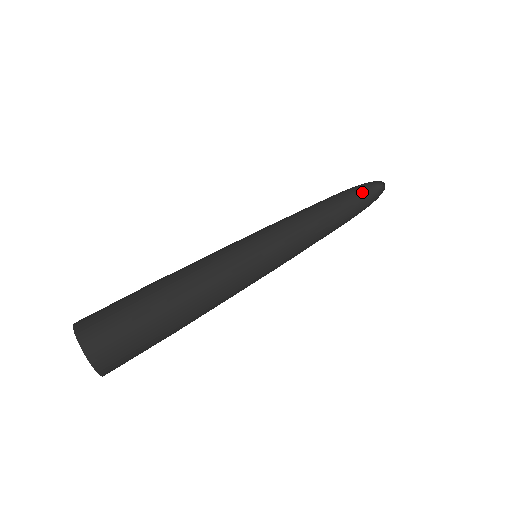
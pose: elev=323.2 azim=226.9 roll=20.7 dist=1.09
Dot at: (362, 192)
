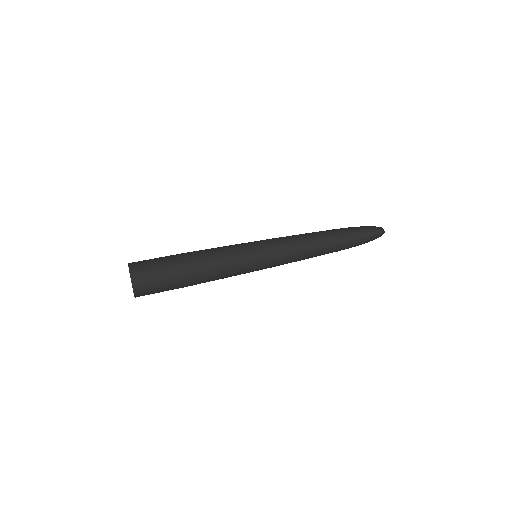
Dot at: (367, 238)
